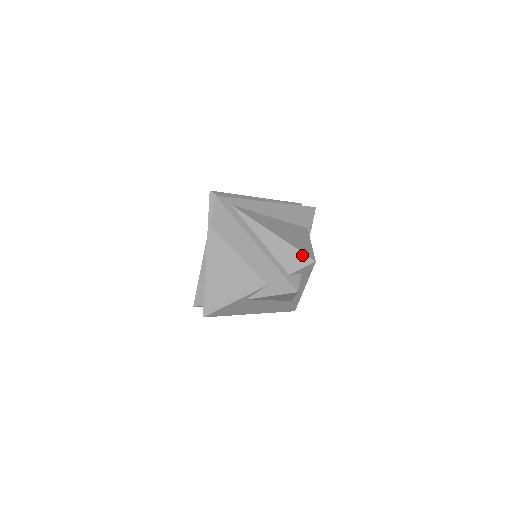
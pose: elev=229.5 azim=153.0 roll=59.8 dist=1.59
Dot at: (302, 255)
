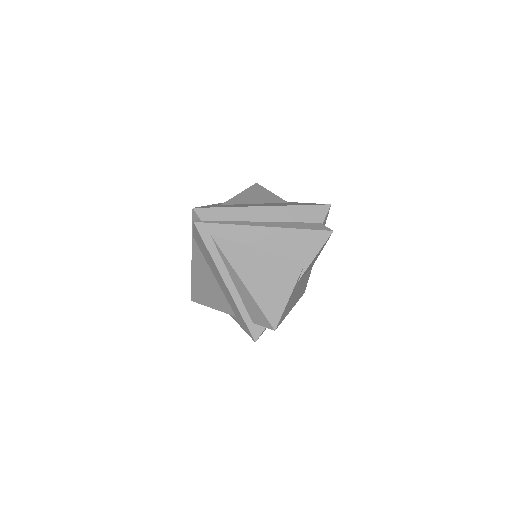
Dot at: (264, 318)
